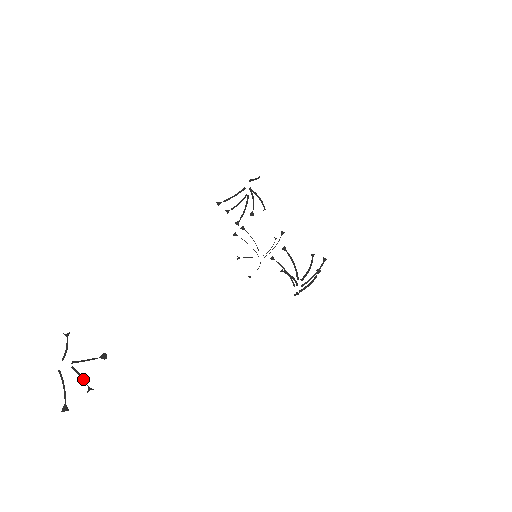
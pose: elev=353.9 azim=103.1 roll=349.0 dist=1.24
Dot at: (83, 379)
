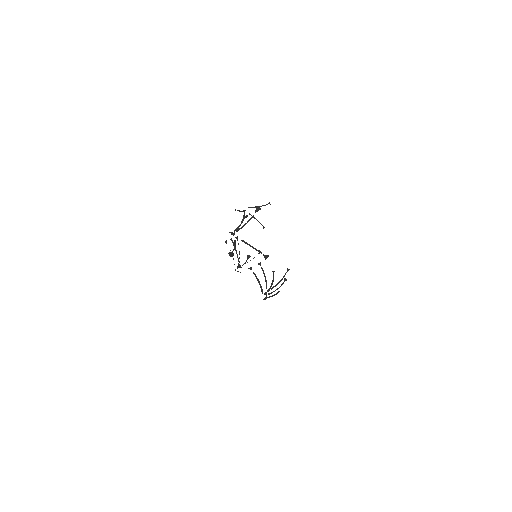
Dot at: occluded
